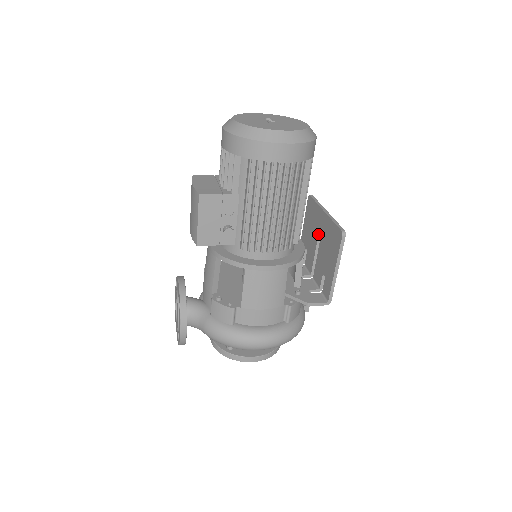
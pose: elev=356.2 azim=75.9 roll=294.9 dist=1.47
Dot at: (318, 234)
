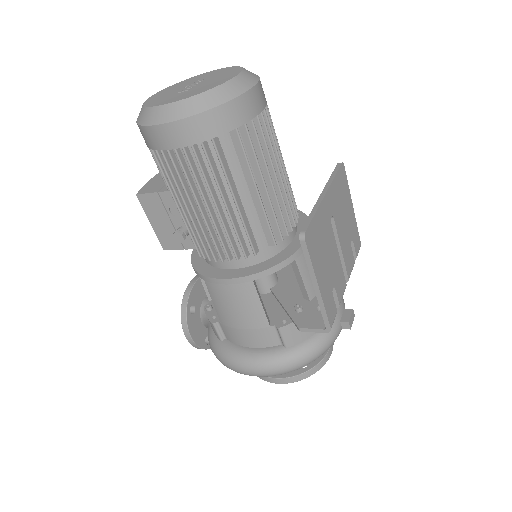
Dot at: occluded
